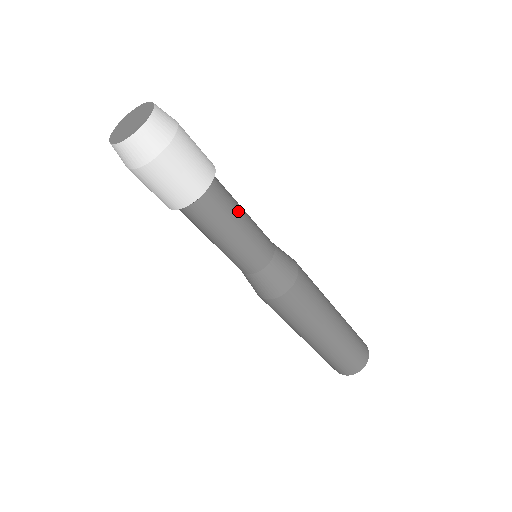
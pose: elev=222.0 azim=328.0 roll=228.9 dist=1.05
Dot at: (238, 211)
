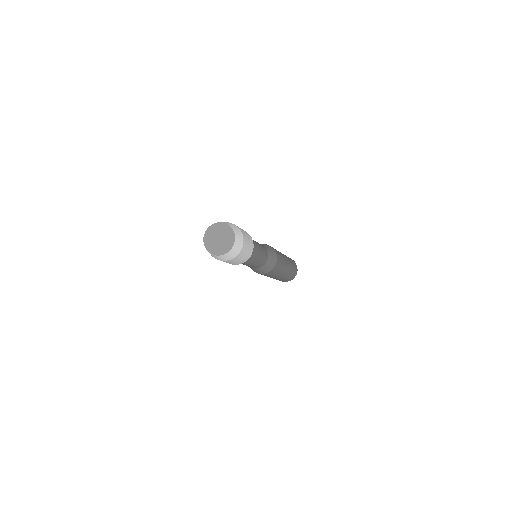
Dot at: (254, 260)
